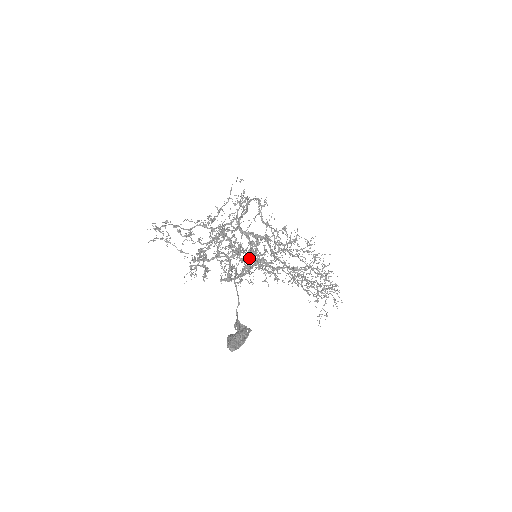
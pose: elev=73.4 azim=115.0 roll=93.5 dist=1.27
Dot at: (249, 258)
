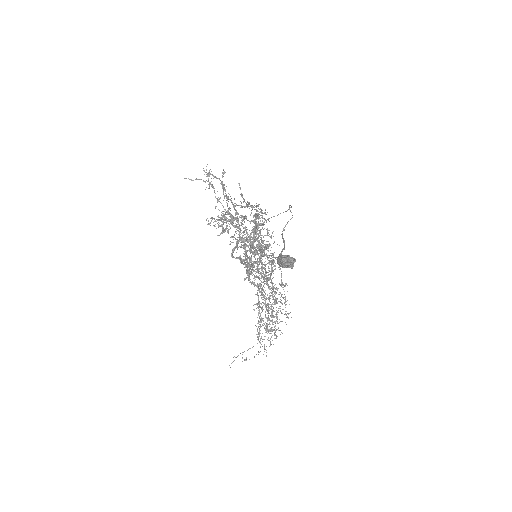
Dot at: (244, 256)
